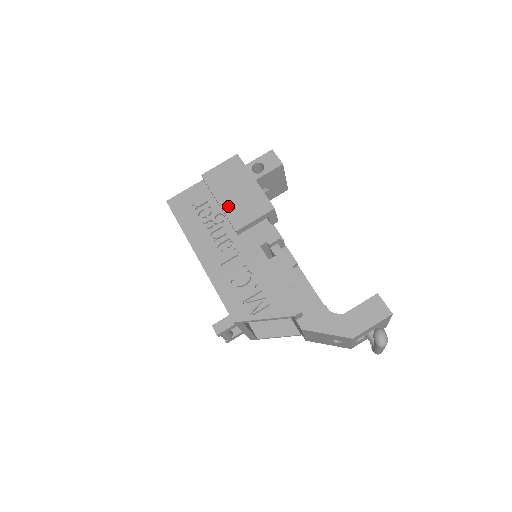
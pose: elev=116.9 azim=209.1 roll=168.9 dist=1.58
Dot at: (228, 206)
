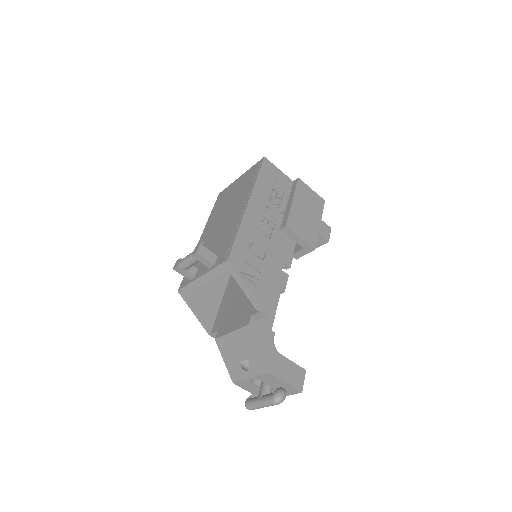
Dot at: (295, 210)
